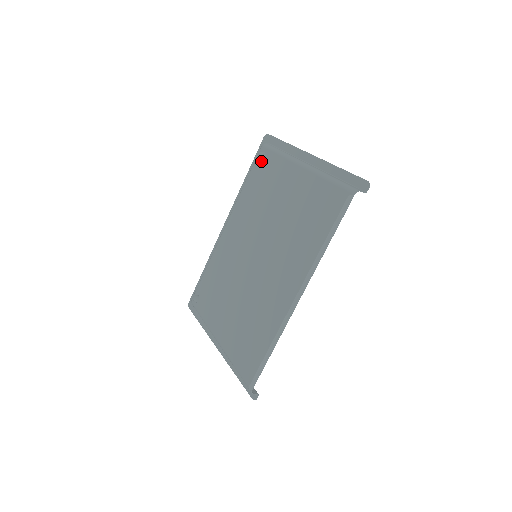
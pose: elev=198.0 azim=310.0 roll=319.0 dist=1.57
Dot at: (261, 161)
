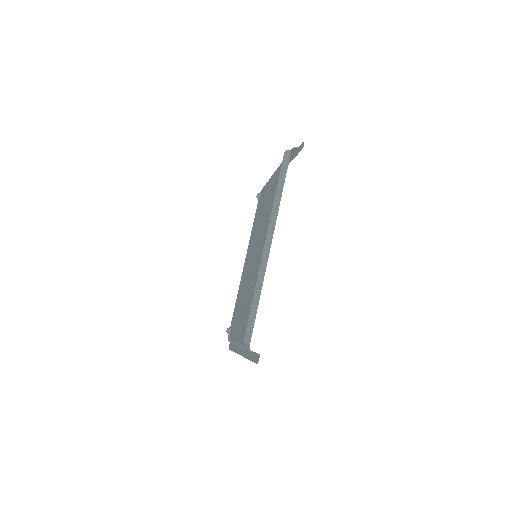
Dot at: (259, 200)
